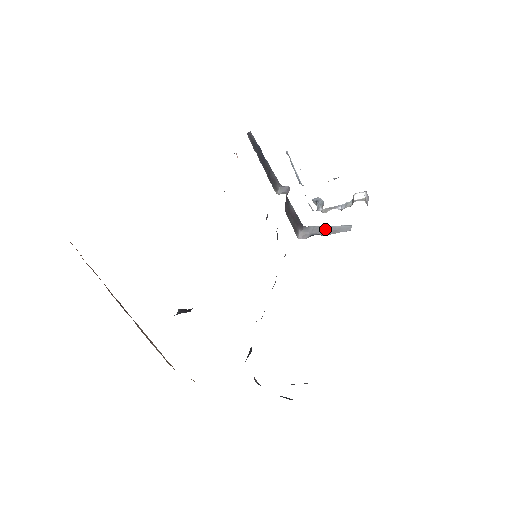
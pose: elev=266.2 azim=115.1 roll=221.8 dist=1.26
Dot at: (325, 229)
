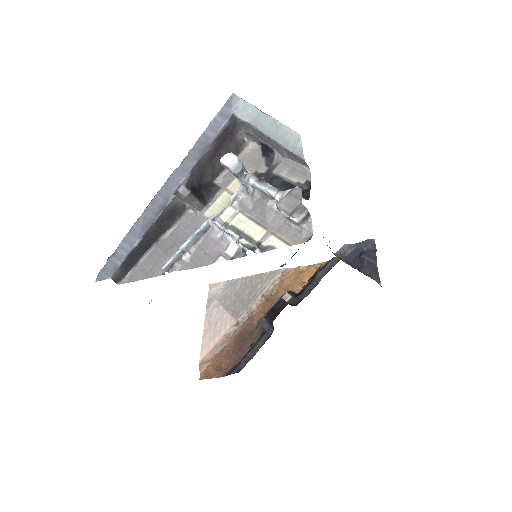
Dot at: (270, 141)
